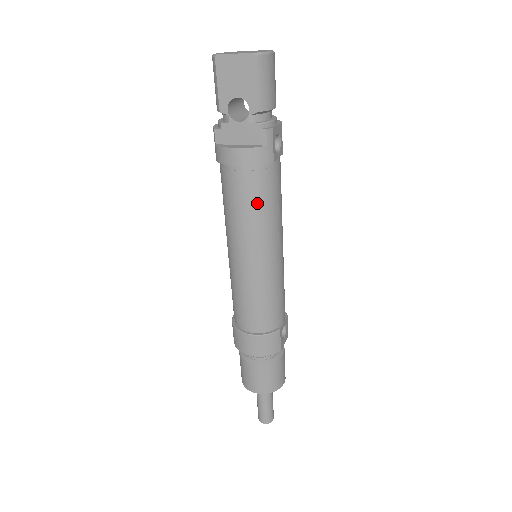
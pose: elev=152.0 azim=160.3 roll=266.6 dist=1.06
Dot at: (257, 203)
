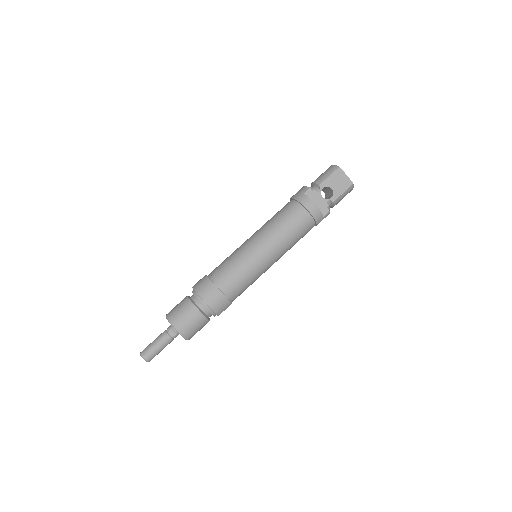
Dot at: (297, 233)
